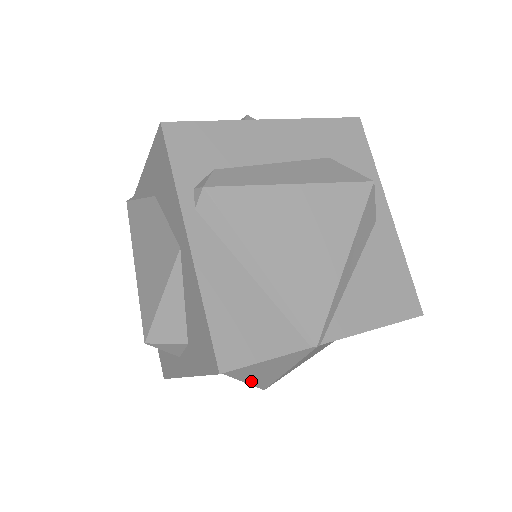
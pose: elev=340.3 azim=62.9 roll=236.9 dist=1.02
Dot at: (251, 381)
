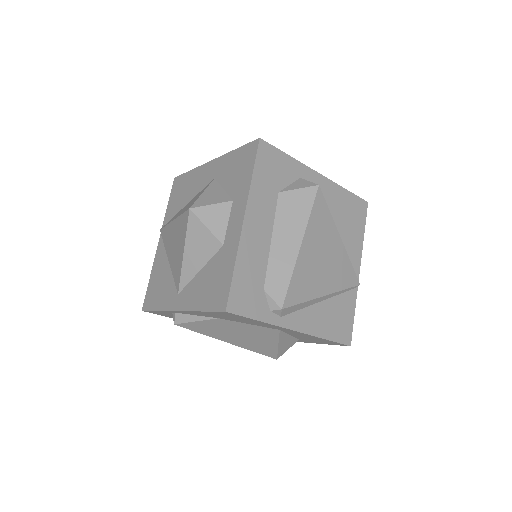
Dot at: occluded
